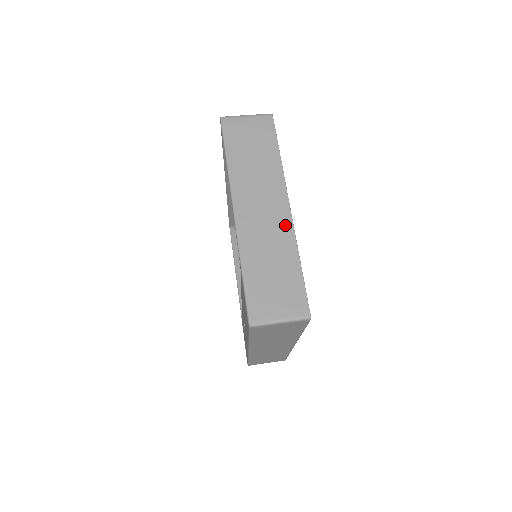
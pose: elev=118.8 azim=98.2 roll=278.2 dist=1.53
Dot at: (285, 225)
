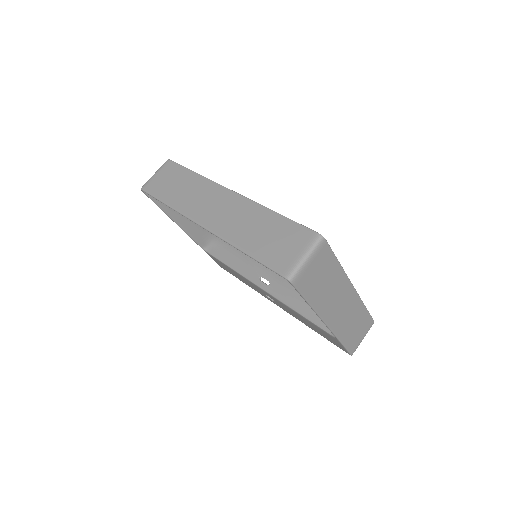
Dot at: (355, 299)
